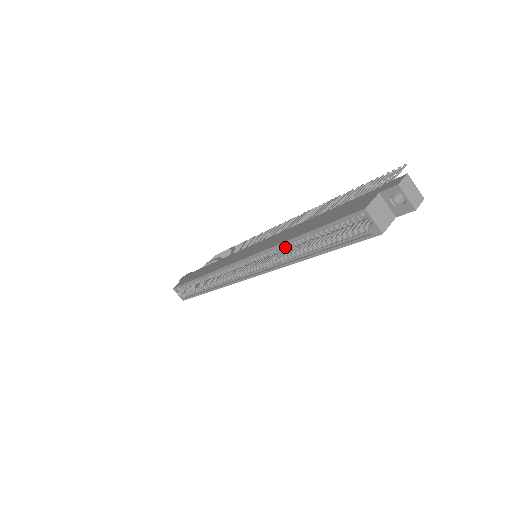
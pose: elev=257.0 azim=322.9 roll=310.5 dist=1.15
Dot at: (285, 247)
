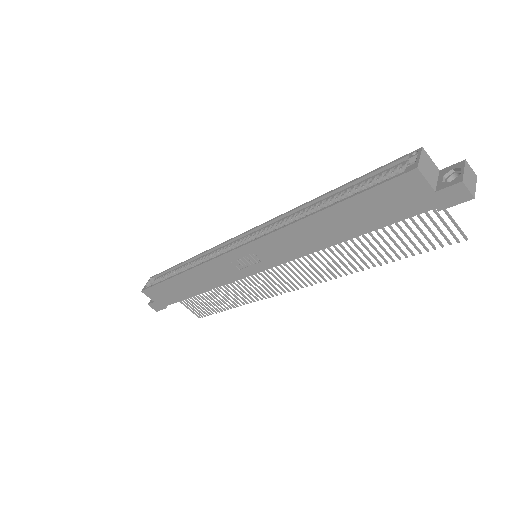
Dot at: (304, 210)
